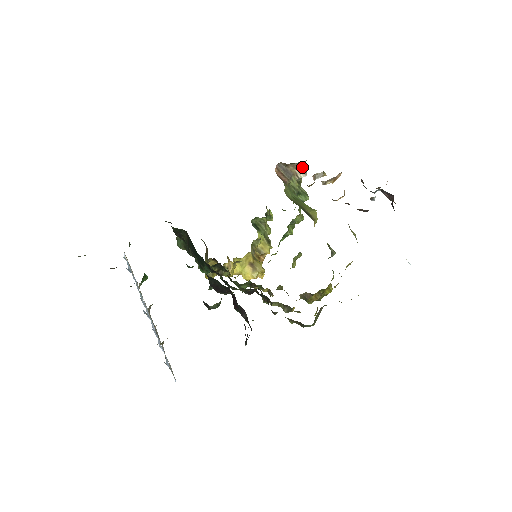
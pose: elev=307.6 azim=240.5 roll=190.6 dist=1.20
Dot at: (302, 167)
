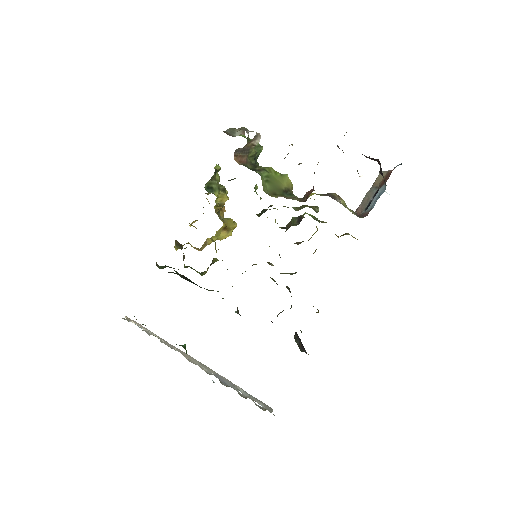
Dot at: (256, 134)
